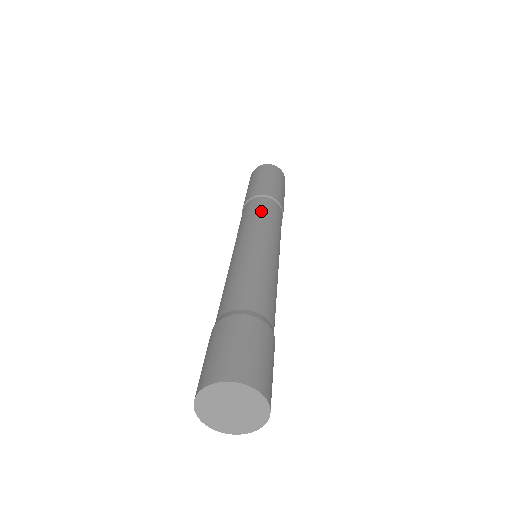
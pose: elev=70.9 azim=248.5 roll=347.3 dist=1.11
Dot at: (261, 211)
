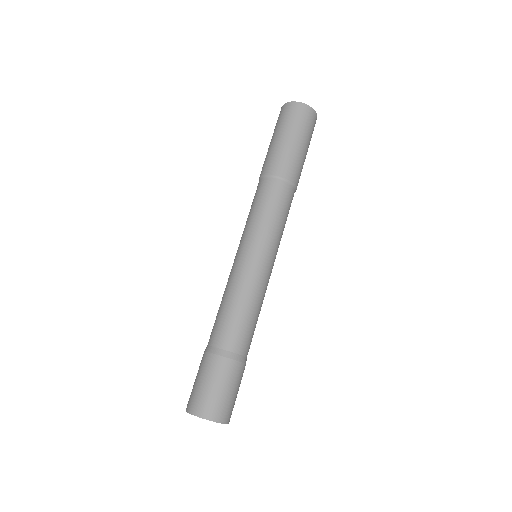
Dot at: (283, 214)
